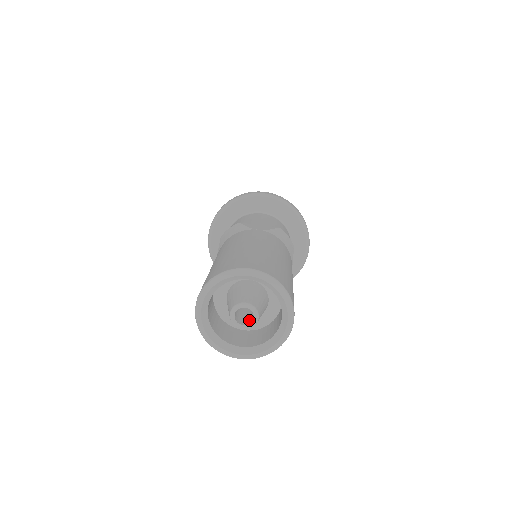
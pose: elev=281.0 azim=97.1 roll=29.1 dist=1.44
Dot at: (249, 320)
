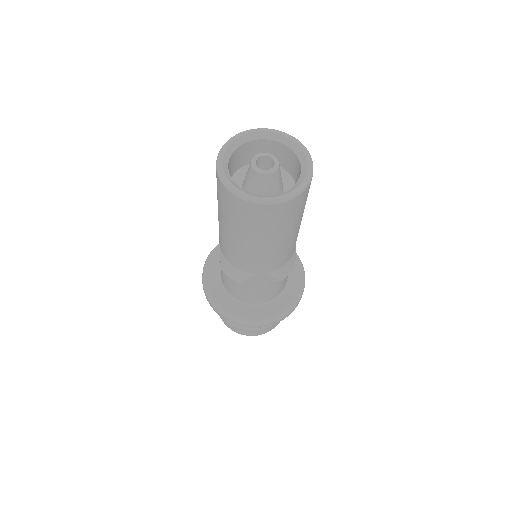
Dot at: occluded
